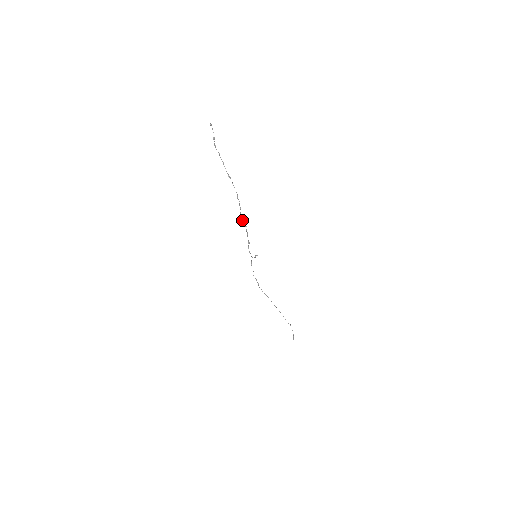
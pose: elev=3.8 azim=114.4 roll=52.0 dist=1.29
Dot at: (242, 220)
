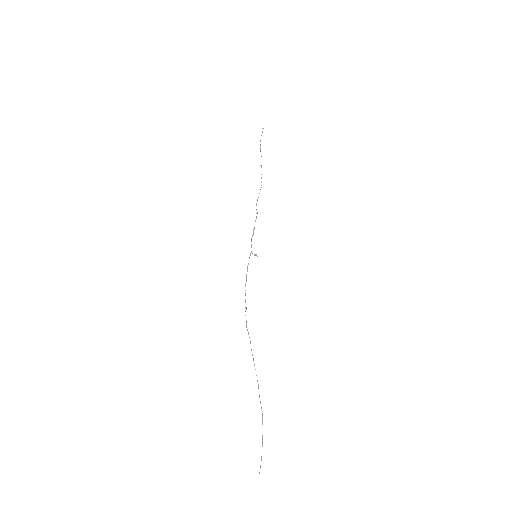
Dot at: occluded
